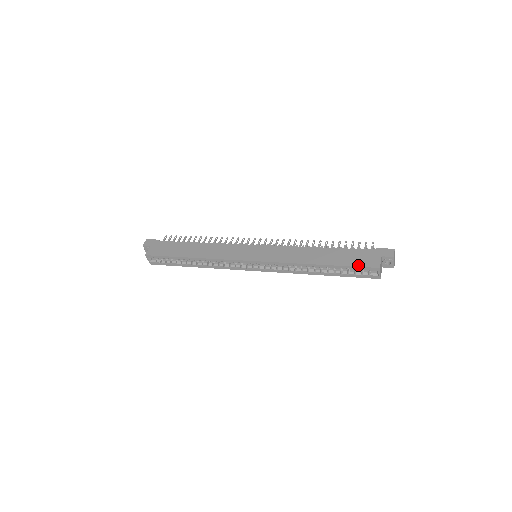
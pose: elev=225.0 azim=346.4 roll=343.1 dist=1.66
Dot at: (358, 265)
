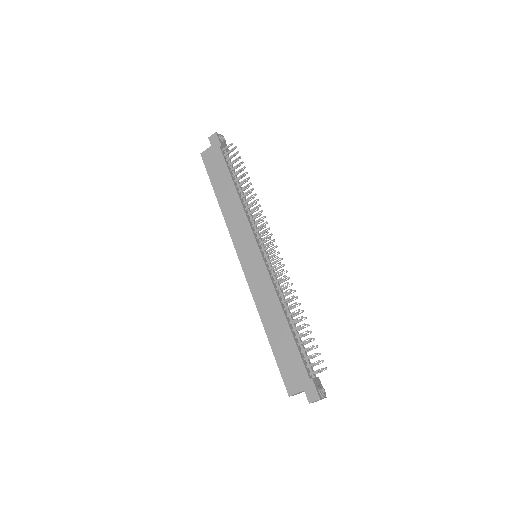
Dot at: (282, 373)
